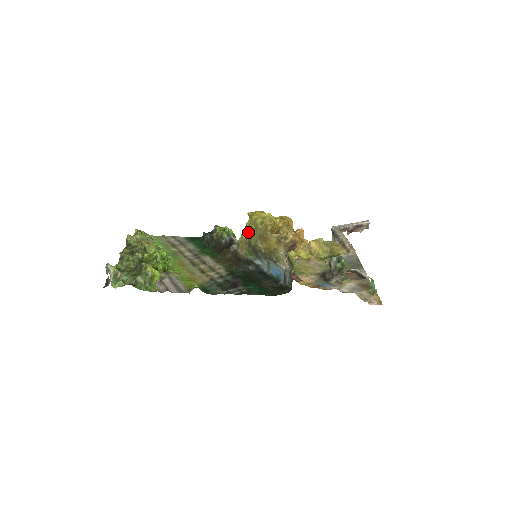
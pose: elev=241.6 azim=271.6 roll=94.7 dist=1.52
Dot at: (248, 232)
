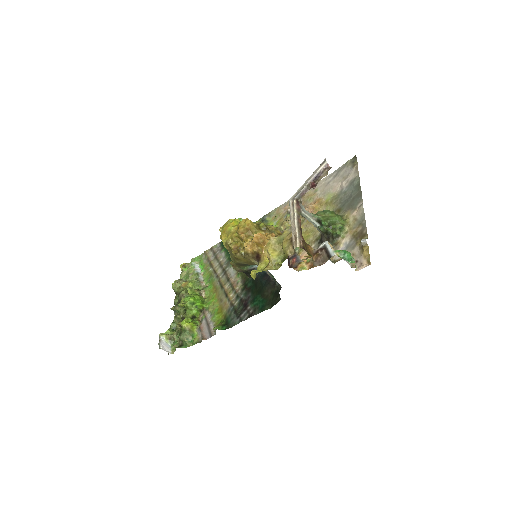
Dot at: occluded
